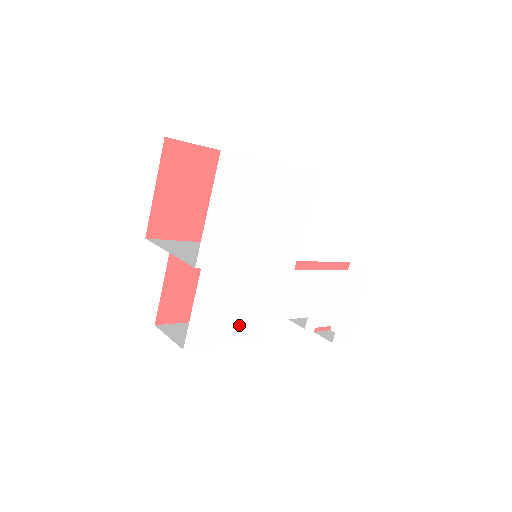
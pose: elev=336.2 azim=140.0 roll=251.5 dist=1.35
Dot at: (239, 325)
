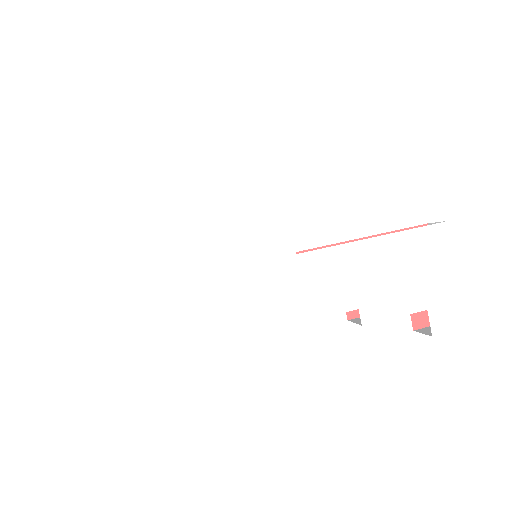
Dot at: (241, 339)
